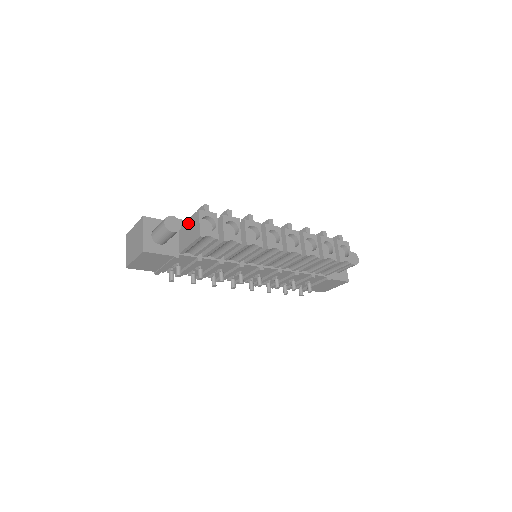
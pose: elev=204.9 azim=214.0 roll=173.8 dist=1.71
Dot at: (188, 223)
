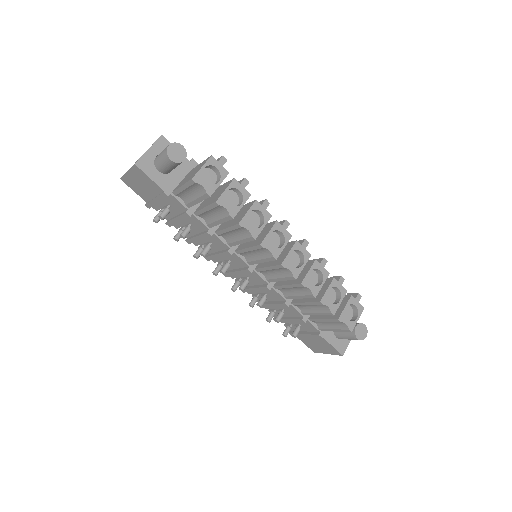
Dot at: (197, 166)
